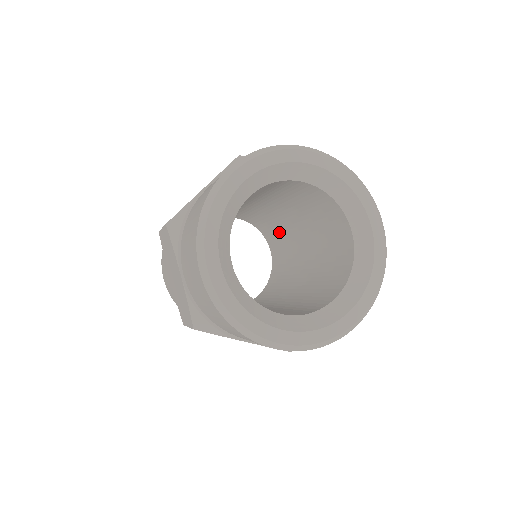
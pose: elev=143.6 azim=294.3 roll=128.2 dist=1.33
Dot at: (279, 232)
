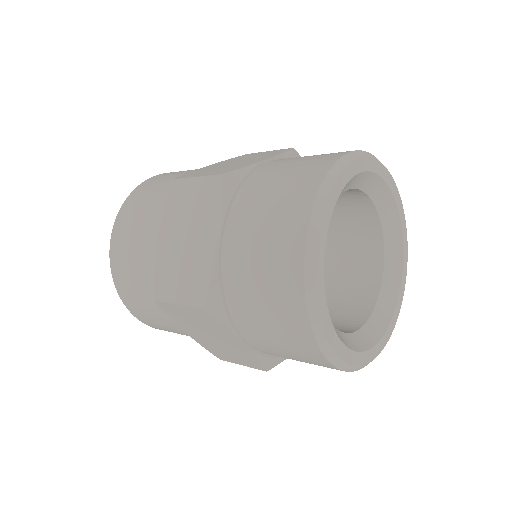
Dot at: occluded
